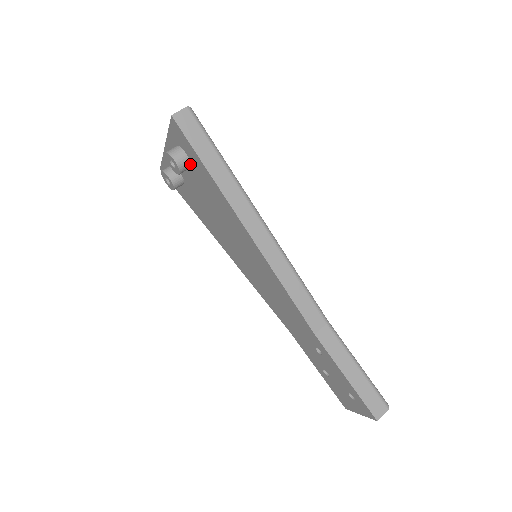
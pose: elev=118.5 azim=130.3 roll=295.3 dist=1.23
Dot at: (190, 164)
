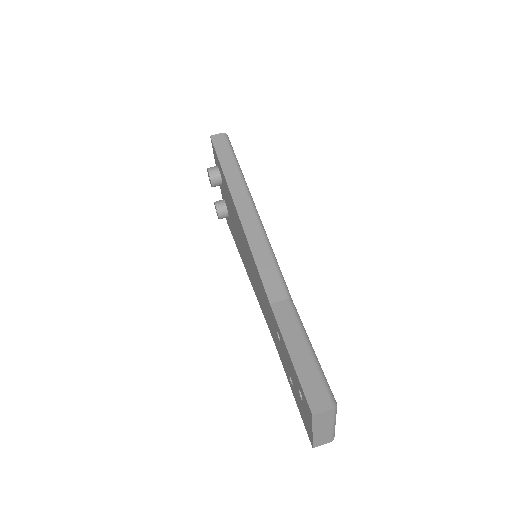
Dot at: (220, 177)
